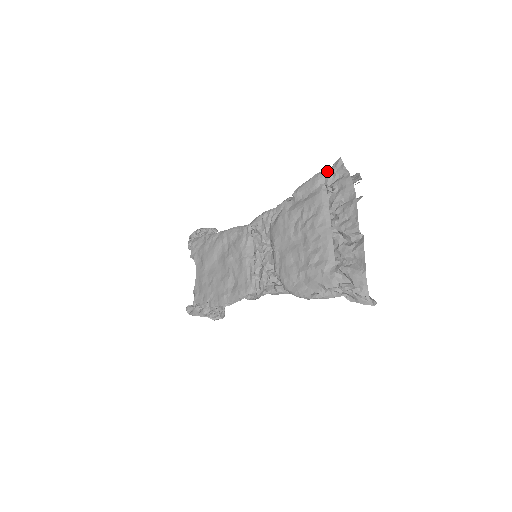
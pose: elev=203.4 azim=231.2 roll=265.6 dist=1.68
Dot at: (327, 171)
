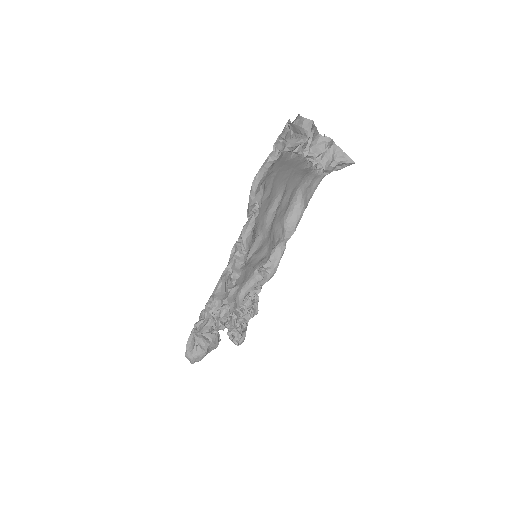
Dot at: occluded
